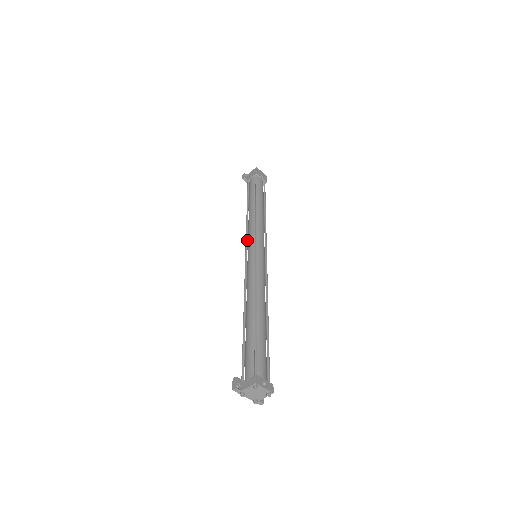
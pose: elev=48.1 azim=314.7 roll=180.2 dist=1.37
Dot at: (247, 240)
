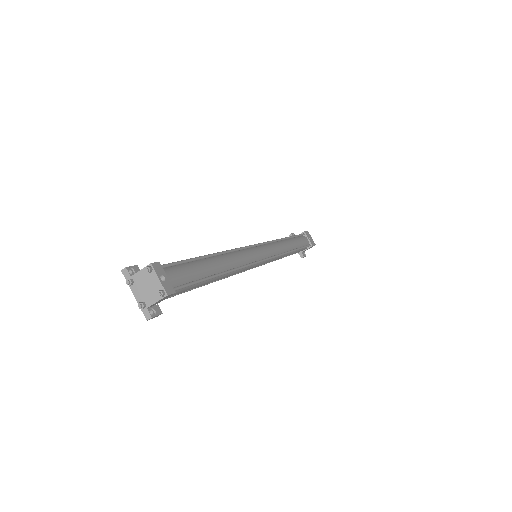
Dot at: occluded
